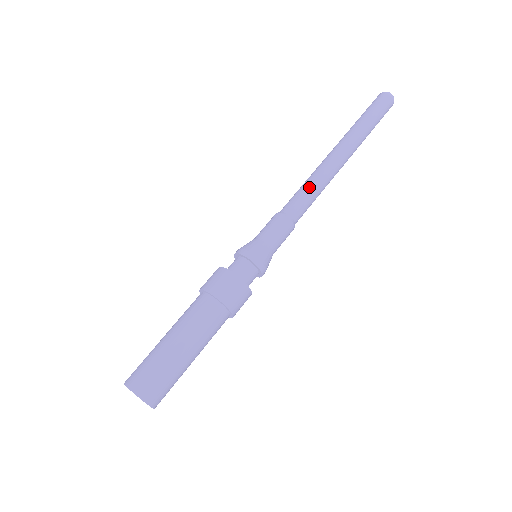
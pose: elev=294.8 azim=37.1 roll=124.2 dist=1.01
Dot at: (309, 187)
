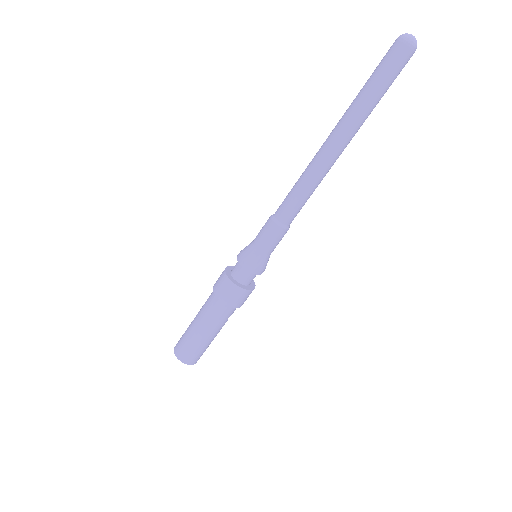
Dot at: (297, 188)
